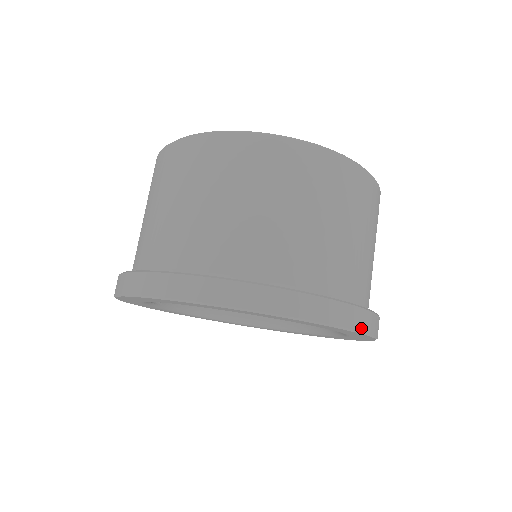
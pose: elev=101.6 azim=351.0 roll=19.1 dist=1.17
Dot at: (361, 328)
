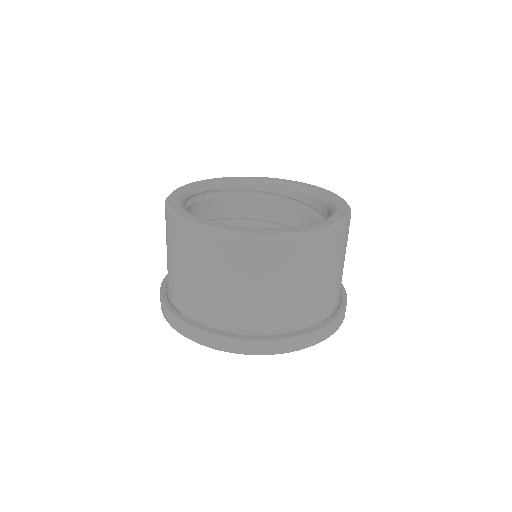
Dot at: (309, 345)
